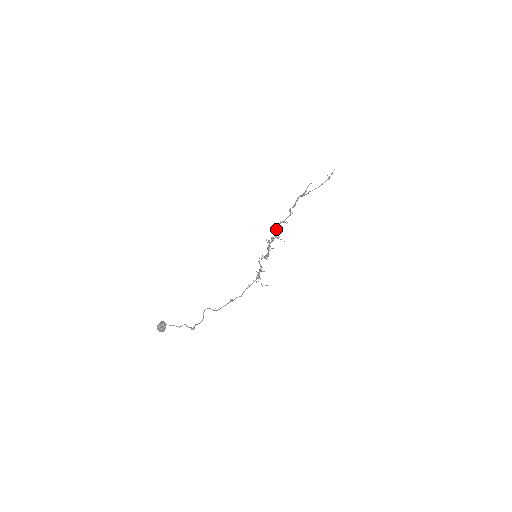
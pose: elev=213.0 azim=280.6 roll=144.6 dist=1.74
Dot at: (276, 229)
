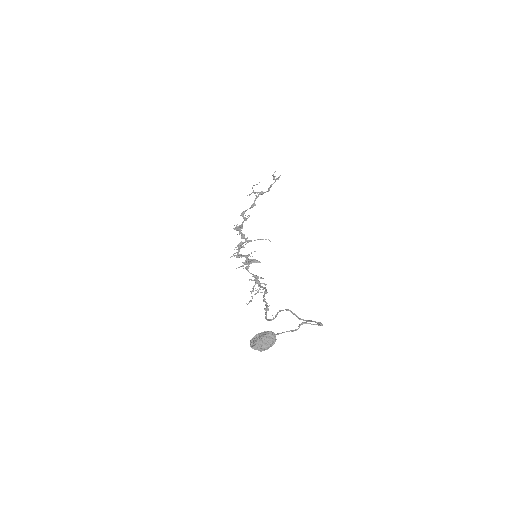
Dot at: (240, 233)
